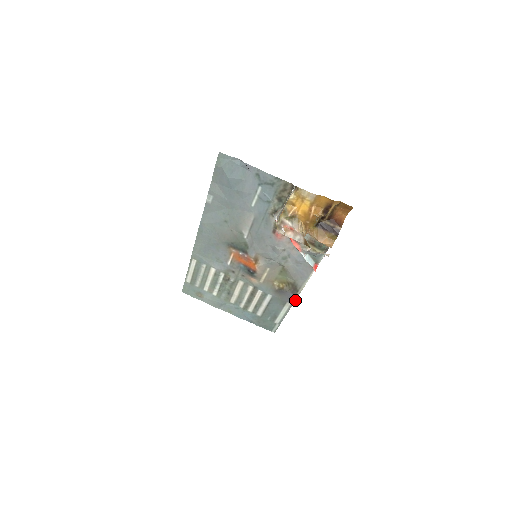
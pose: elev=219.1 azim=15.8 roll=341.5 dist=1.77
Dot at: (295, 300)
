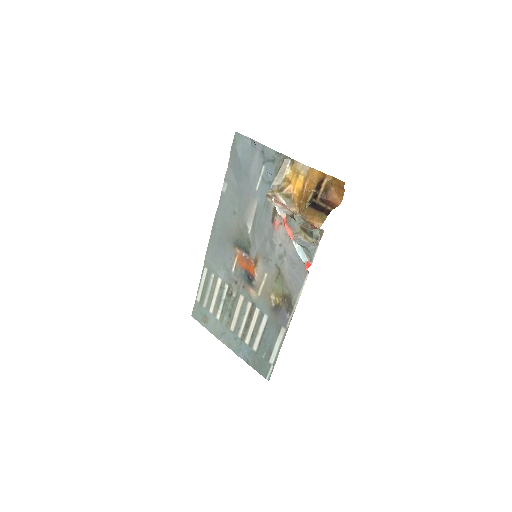
Dot at: occluded
